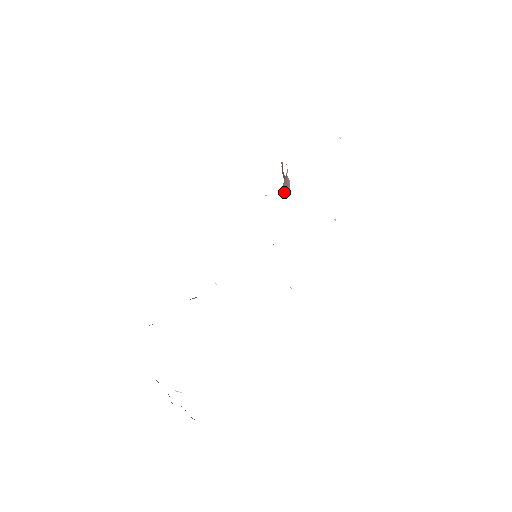
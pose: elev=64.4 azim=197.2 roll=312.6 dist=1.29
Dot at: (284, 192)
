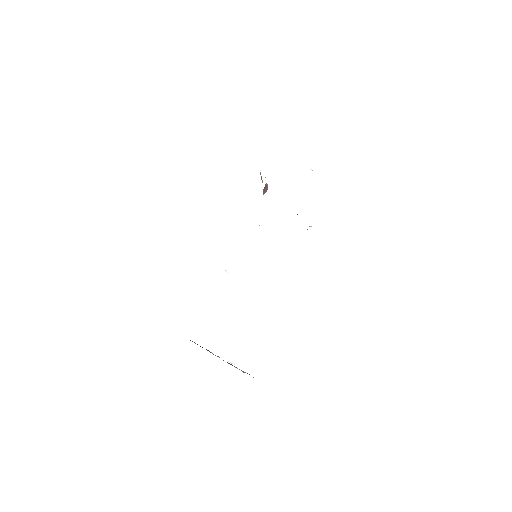
Dot at: (264, 193)
